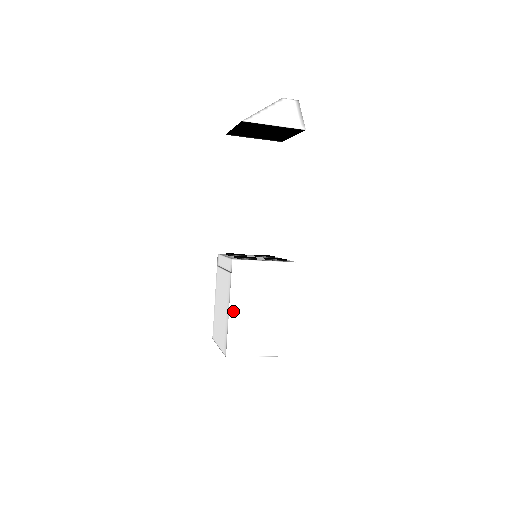
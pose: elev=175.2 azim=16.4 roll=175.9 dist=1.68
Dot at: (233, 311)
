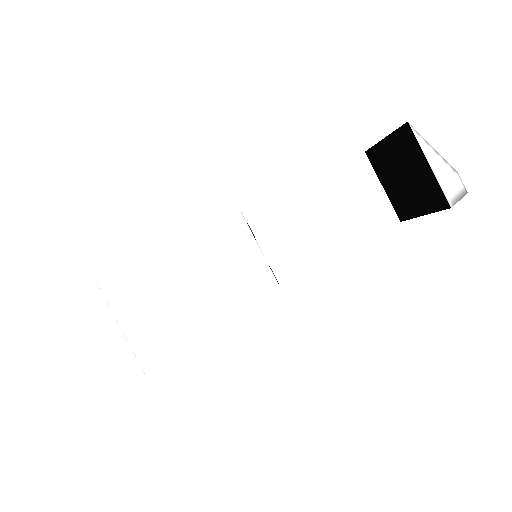
Dot at: (168, 248)
